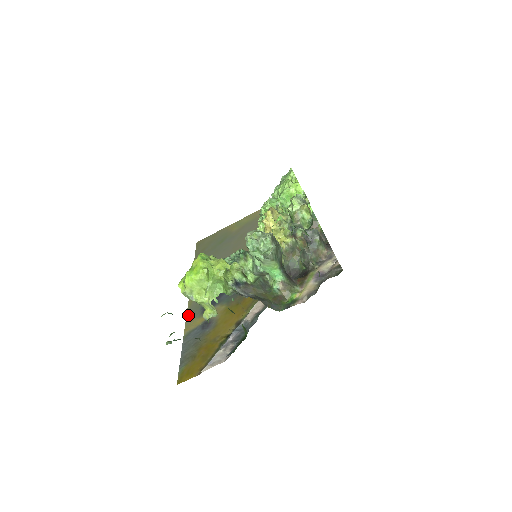
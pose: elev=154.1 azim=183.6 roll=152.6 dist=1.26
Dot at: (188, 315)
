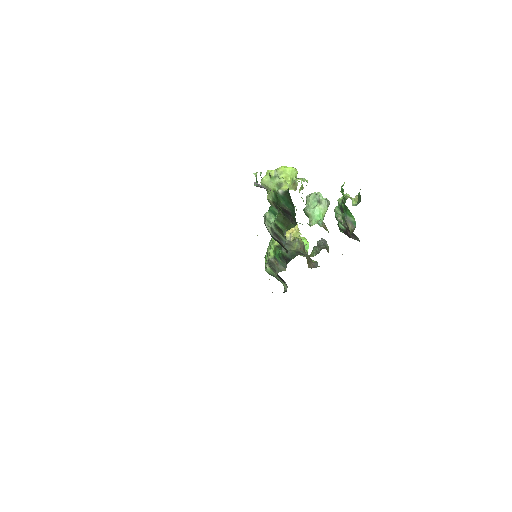
Dot at: occluded
